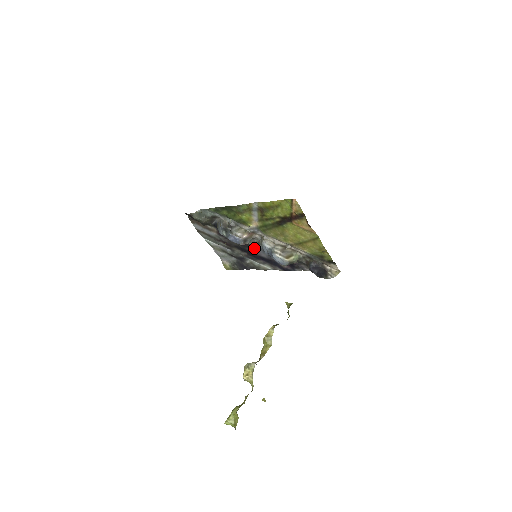
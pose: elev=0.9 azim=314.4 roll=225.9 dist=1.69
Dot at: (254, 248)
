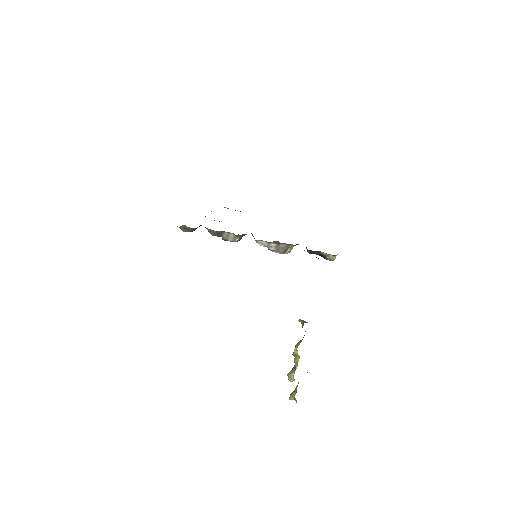
Dot at: occluded
